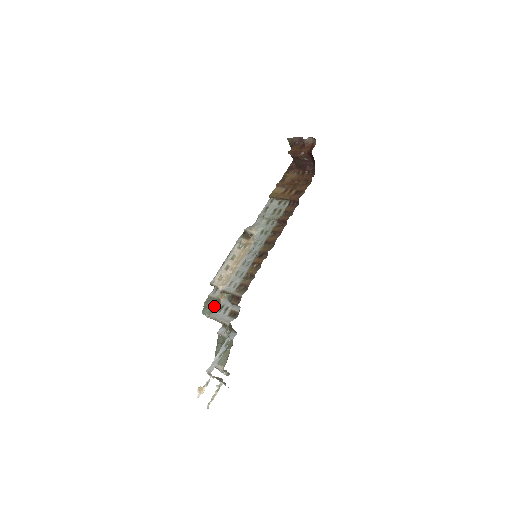
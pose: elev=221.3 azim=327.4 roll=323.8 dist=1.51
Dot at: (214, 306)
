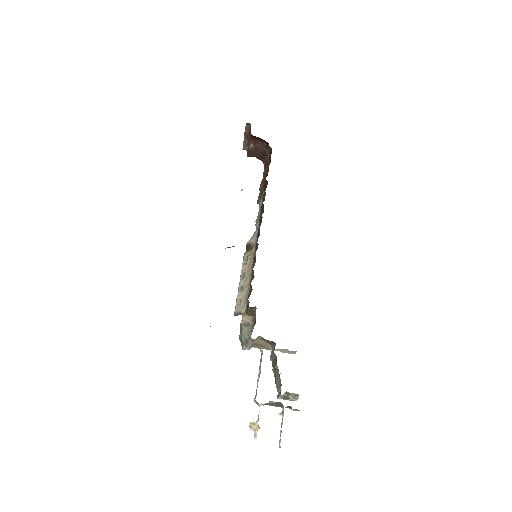
Dot at: (247, 333)
